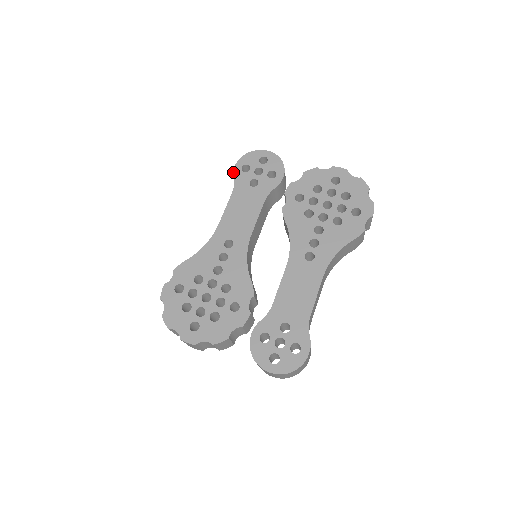
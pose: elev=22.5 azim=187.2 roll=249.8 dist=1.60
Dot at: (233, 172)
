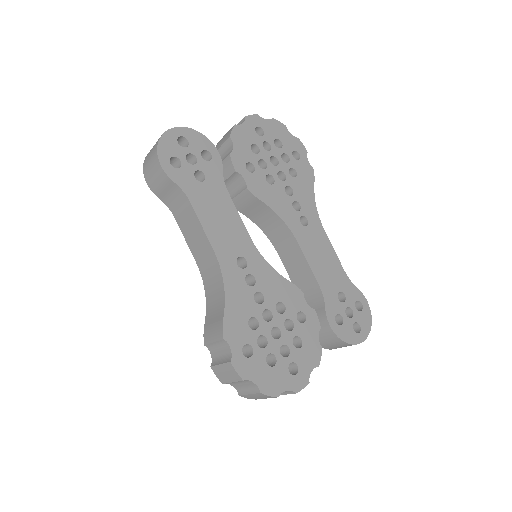
Dot at: (167, 175)
